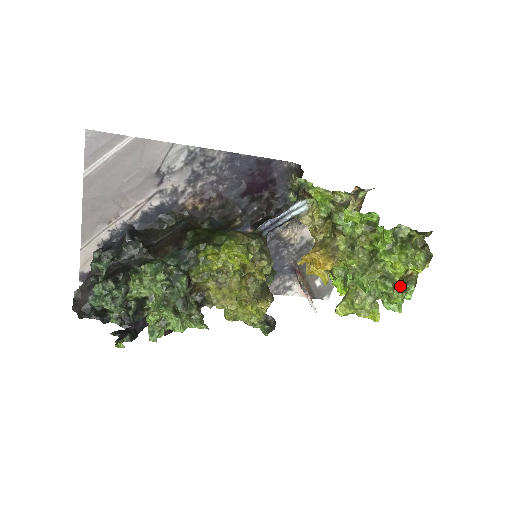
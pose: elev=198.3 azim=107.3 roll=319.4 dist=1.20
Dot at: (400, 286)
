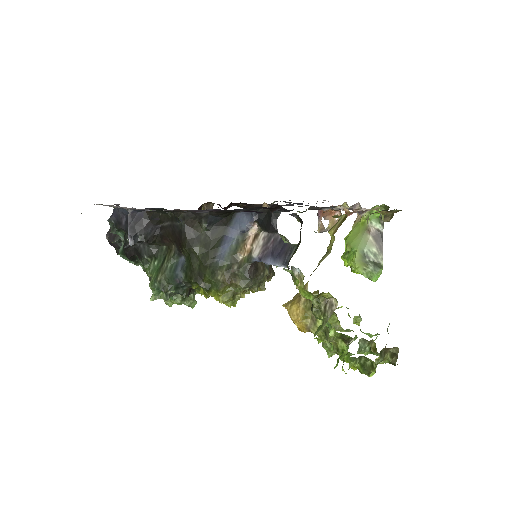
Dot at: (369, 347)
